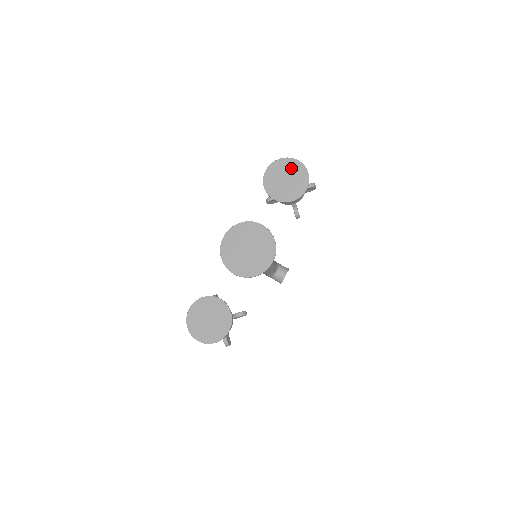
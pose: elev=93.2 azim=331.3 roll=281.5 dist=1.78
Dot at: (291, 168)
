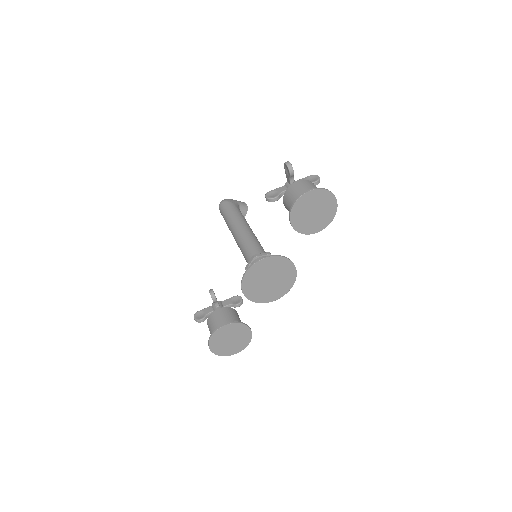
Dot at: (321, 200)
